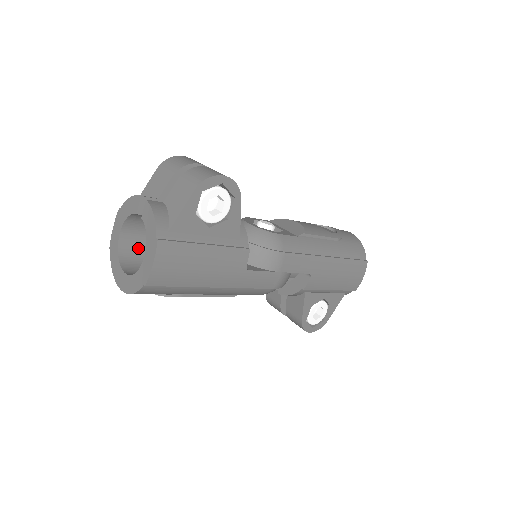
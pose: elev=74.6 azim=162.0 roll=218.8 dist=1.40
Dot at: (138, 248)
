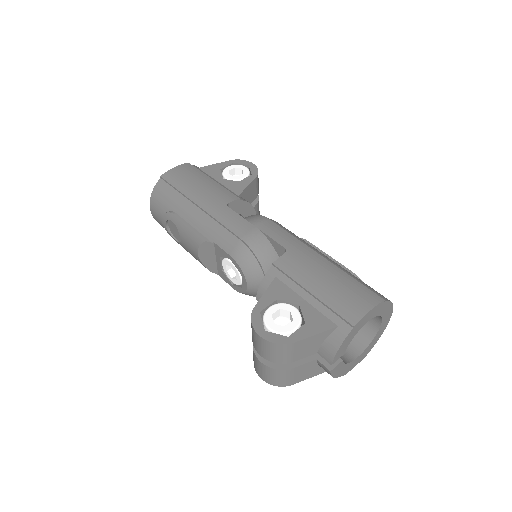
Dot at: occluded
